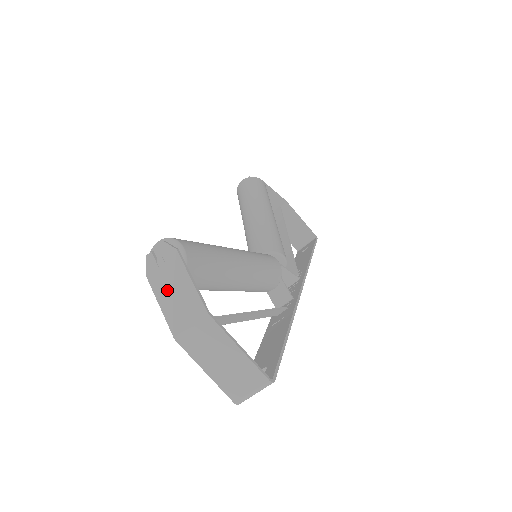
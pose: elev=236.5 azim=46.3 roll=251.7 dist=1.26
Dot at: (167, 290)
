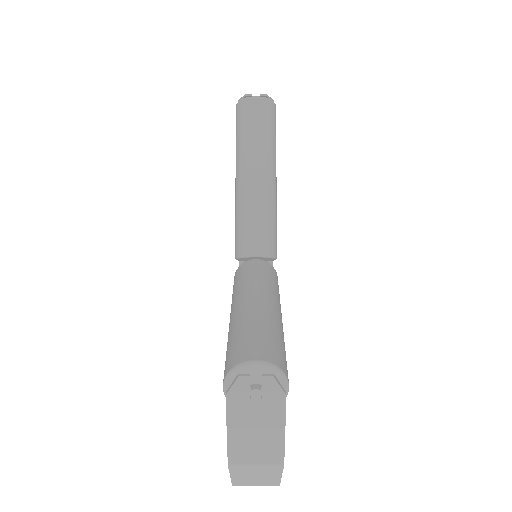
Dot at: (247, 423)
